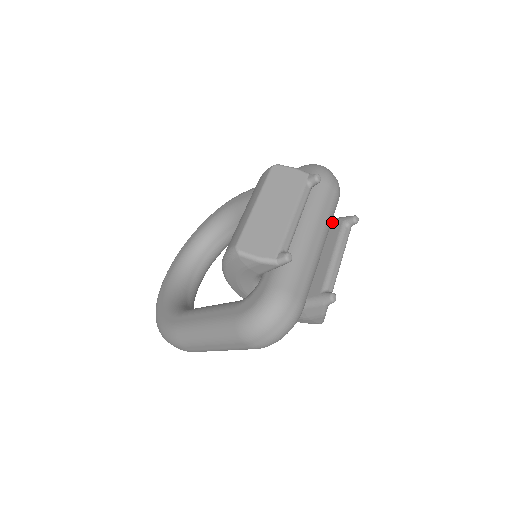
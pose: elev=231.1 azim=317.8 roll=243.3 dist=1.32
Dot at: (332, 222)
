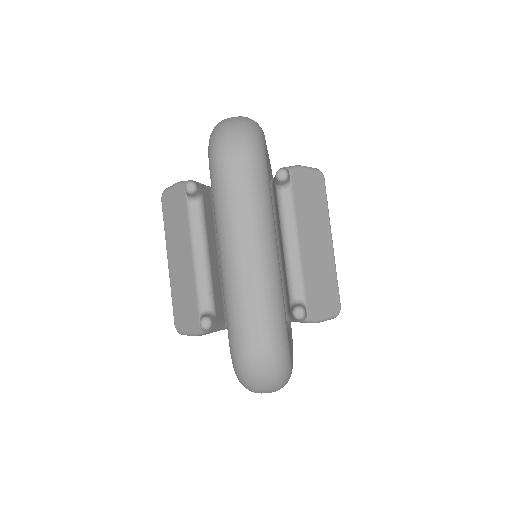
Dot at: (273, 186)
